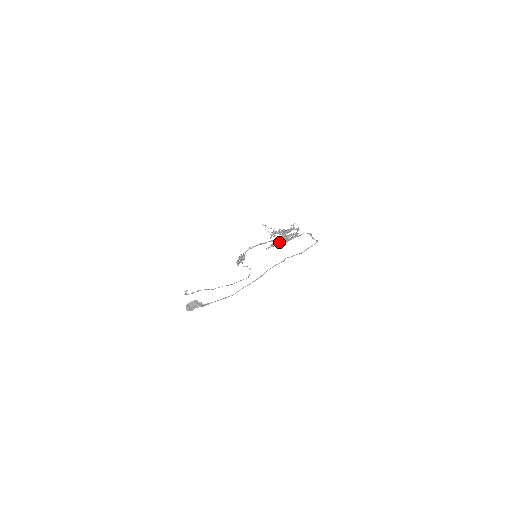
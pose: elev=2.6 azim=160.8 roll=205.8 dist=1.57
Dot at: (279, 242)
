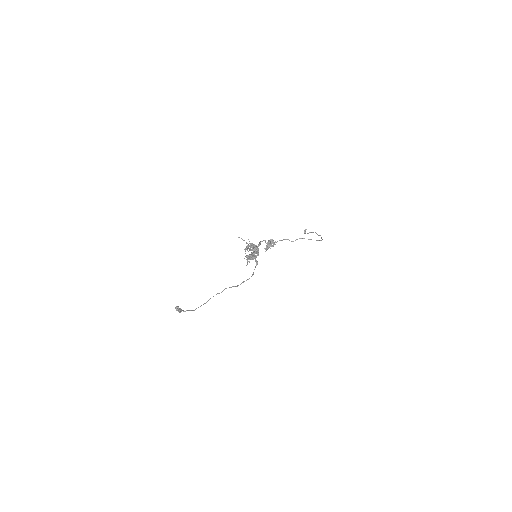
Dot at: (247, 259)
